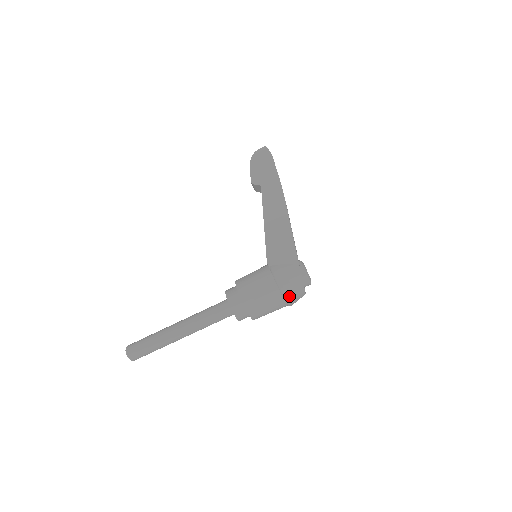
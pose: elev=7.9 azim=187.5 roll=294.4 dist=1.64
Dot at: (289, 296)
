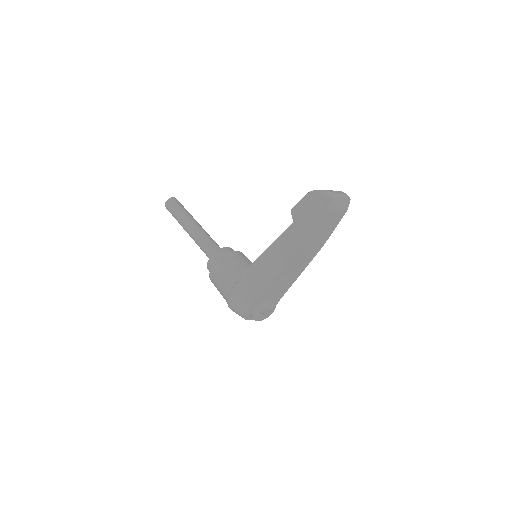
Dot at: (231, 309)
